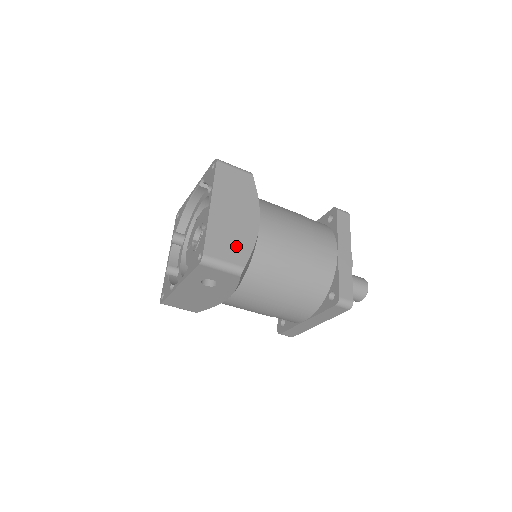
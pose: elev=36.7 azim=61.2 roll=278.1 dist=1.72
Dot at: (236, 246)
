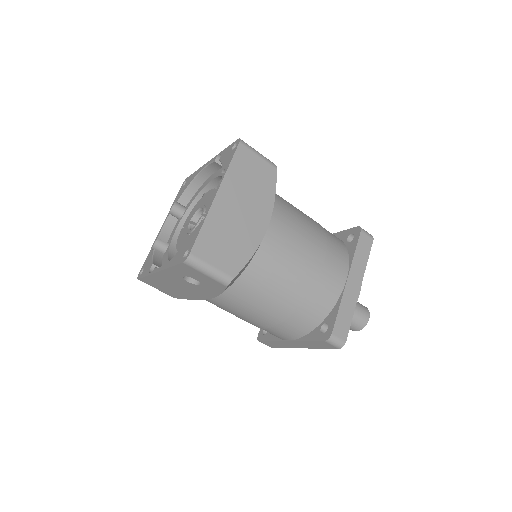
Dot at: (232, 251)
